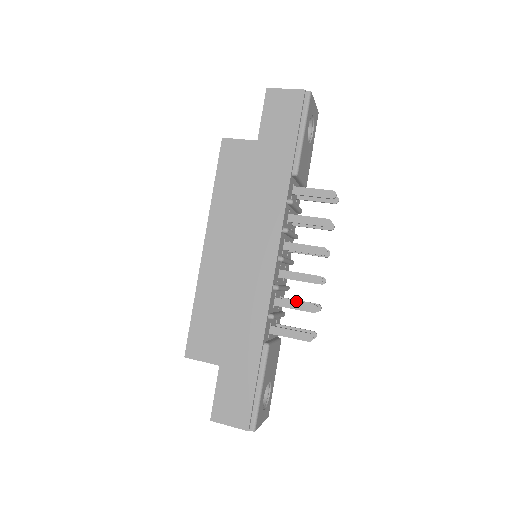
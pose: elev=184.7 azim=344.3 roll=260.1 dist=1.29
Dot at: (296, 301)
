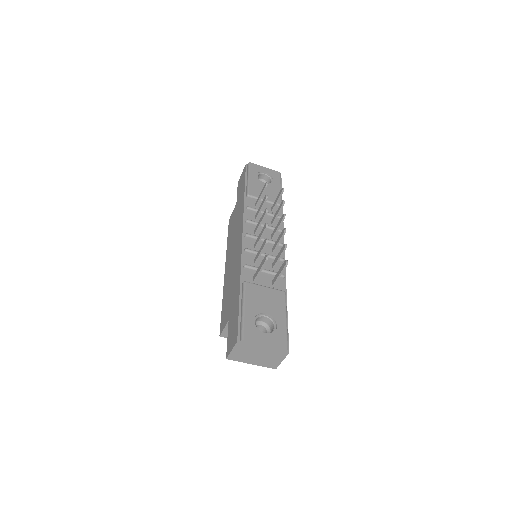
Dot at: (260, 249)
